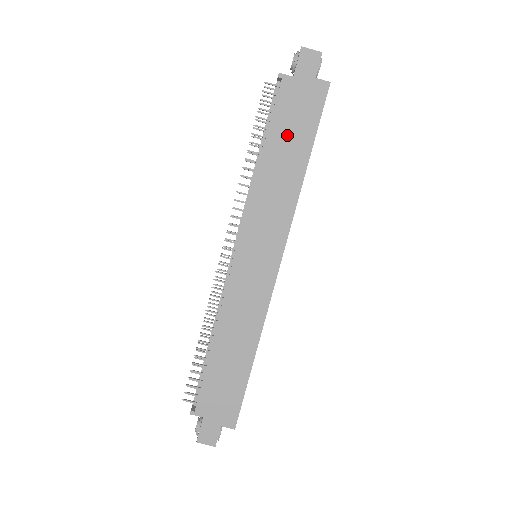
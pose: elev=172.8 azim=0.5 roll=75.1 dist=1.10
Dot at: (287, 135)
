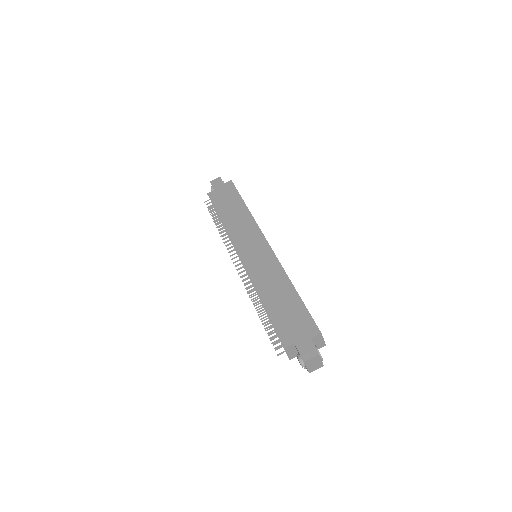
Dot at: (227, 205)
